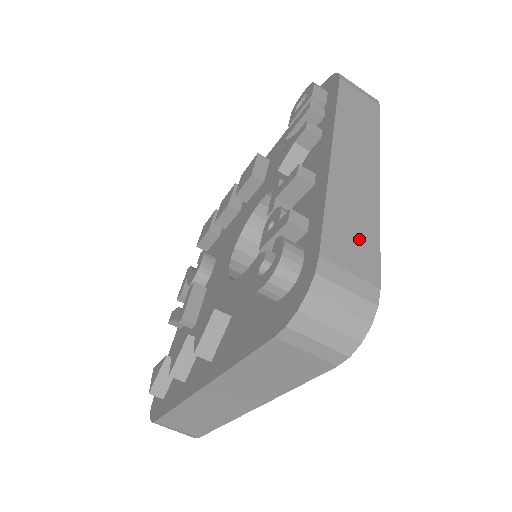
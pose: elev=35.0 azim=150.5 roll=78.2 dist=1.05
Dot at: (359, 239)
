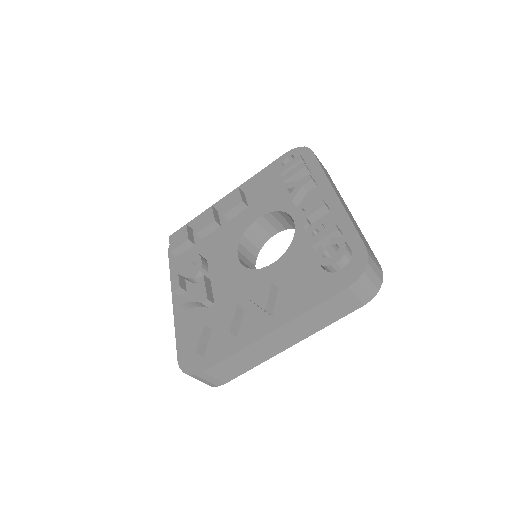
Dot at: (365, 241)
